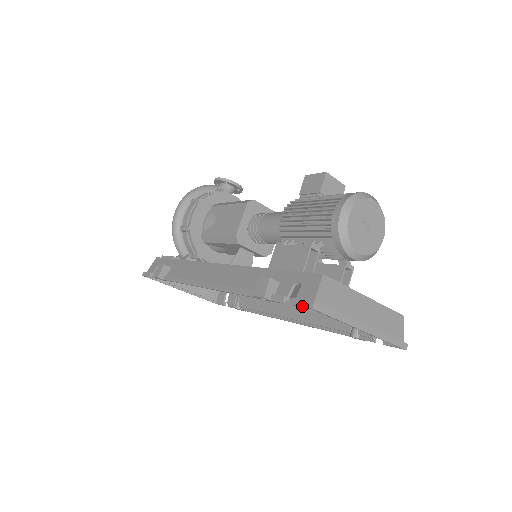
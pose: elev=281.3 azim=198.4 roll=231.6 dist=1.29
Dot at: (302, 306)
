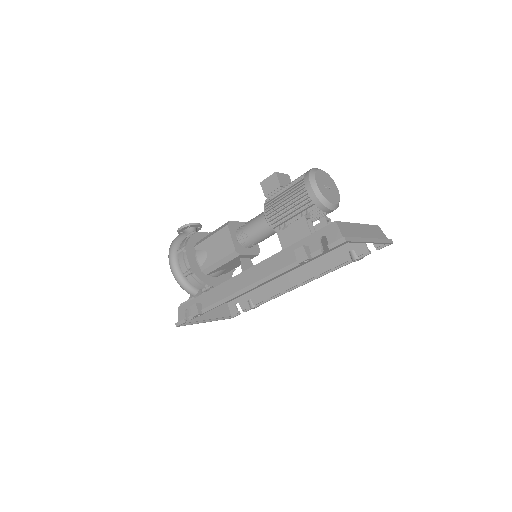
Dot at: (338, 245)
